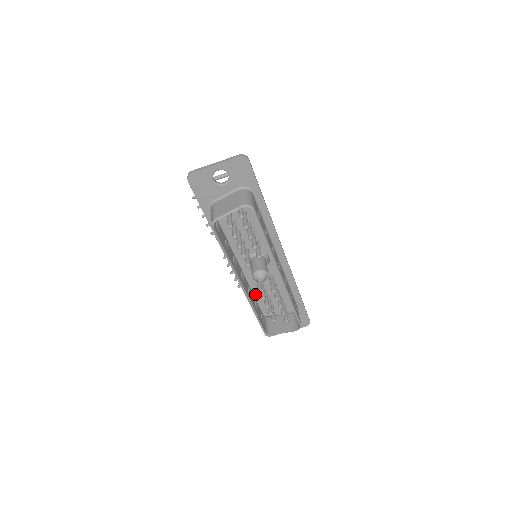
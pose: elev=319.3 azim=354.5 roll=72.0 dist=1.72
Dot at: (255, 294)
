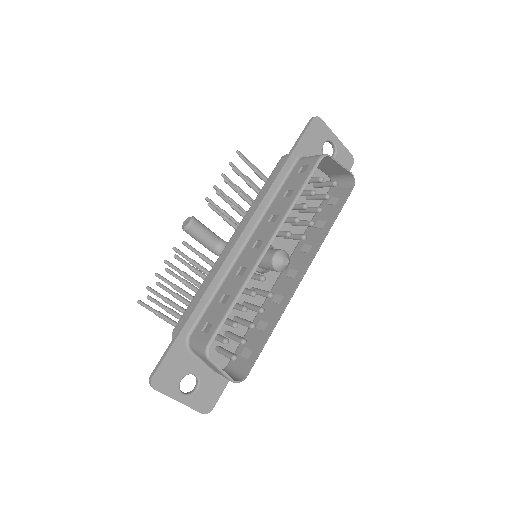
Dot at: occluded
